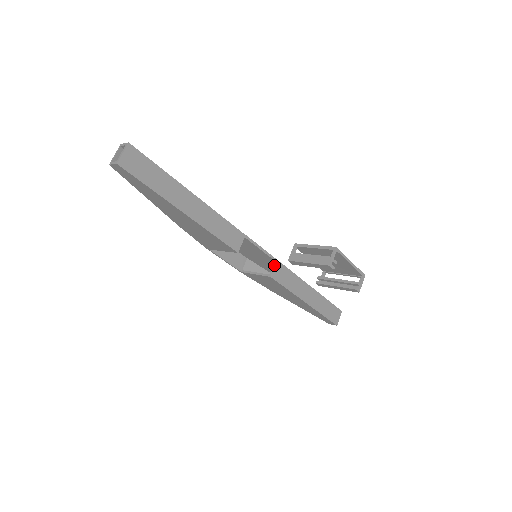
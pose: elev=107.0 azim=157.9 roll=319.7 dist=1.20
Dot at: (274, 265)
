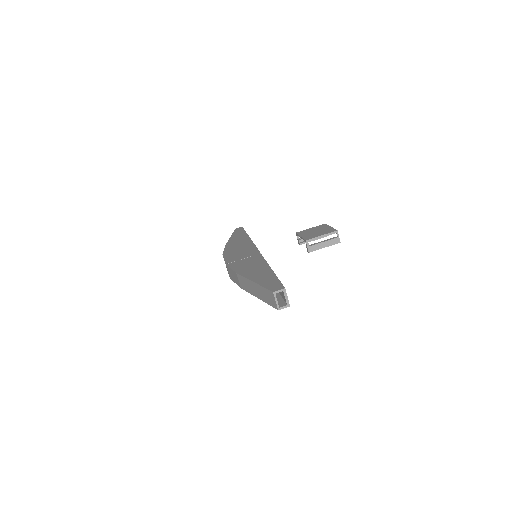
Dot at: occluded
